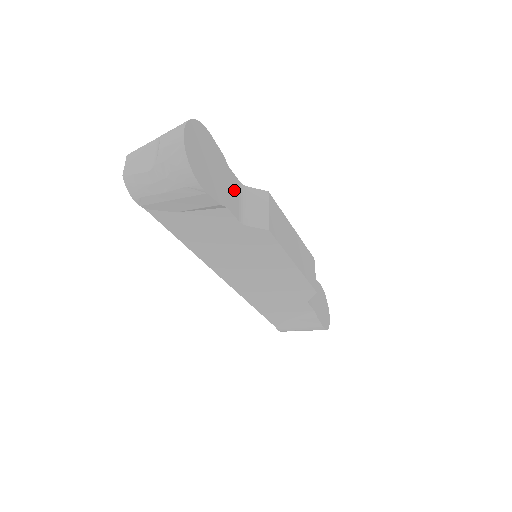
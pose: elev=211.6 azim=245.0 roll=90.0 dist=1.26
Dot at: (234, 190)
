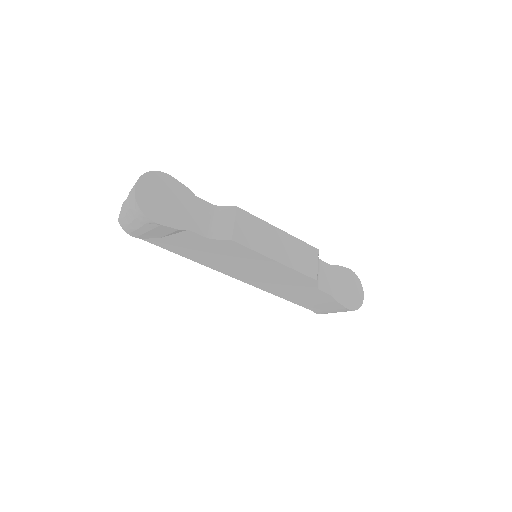
Dot at: (201, 213)
